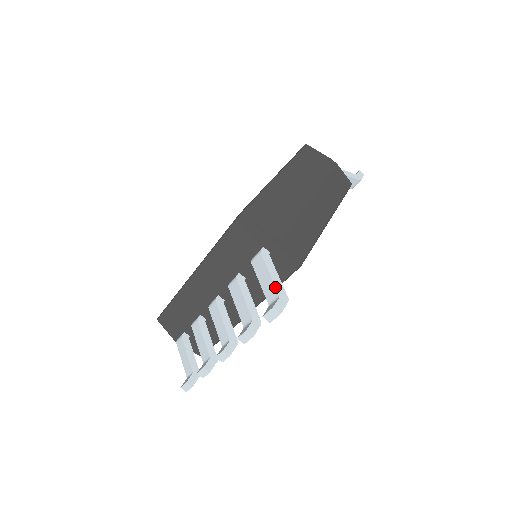
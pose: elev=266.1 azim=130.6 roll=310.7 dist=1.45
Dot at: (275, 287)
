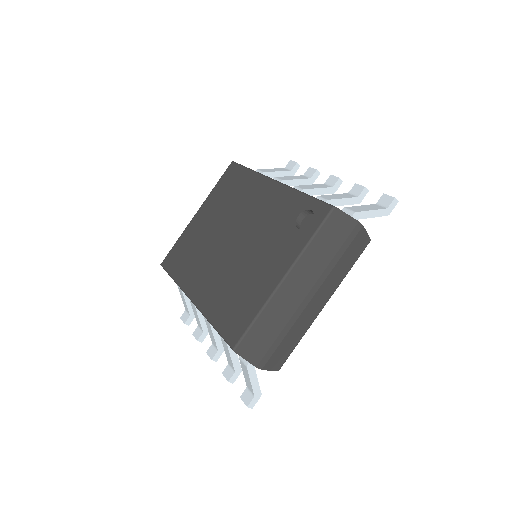
Dot at: (253, 391)
